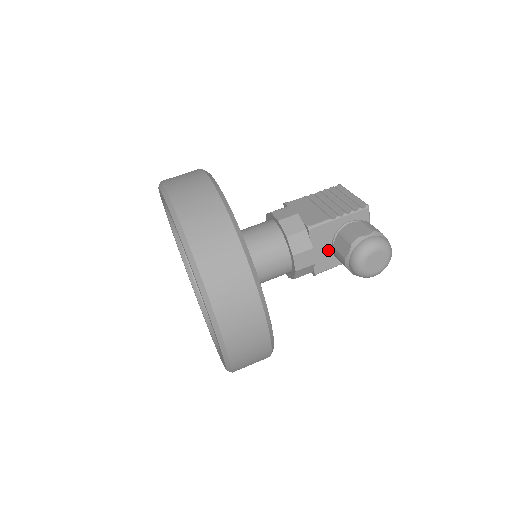
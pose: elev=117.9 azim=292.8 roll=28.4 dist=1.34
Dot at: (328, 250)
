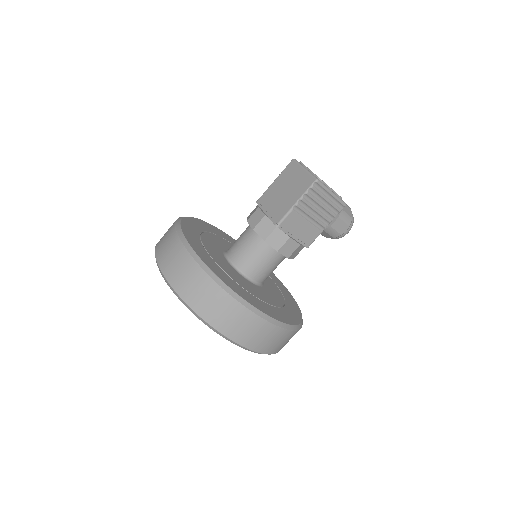
Dot at: occluded
